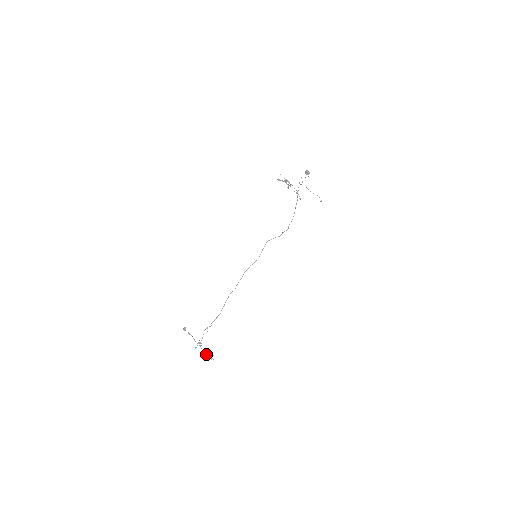
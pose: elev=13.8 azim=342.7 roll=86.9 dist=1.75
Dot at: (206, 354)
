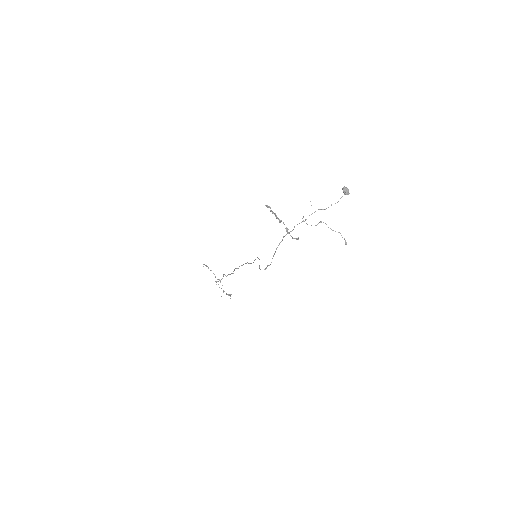
Dot at: occluded
